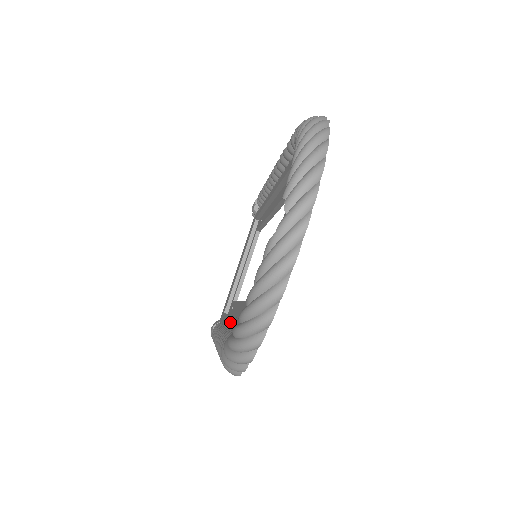
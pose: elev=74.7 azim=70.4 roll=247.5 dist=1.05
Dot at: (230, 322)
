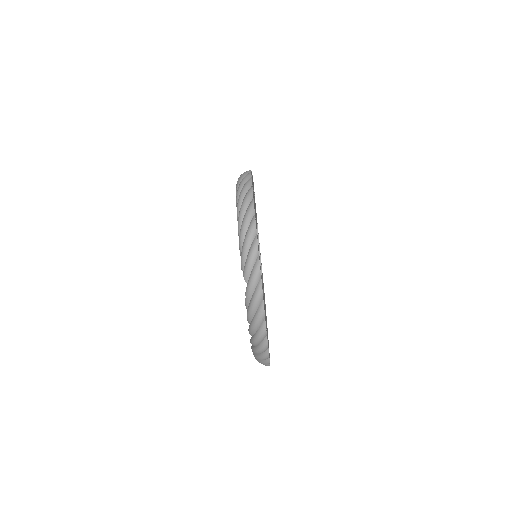
Dot at: occluded
